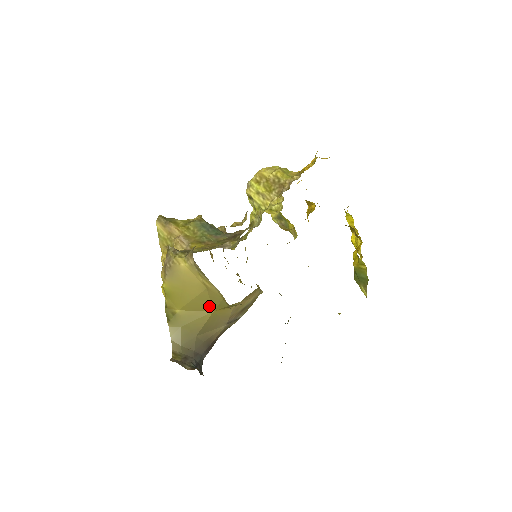
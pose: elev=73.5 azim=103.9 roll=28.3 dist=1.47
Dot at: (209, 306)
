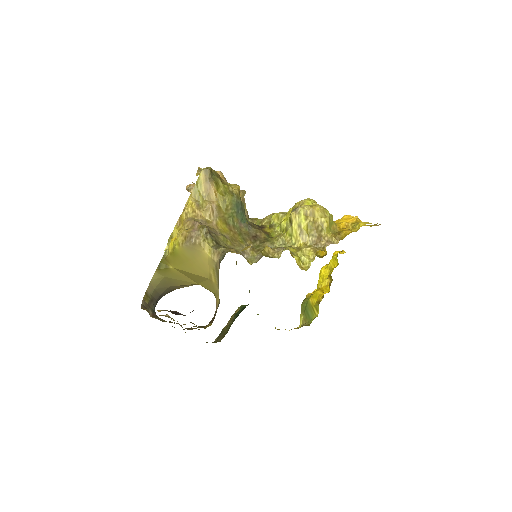
Dot at: (198, 281)
